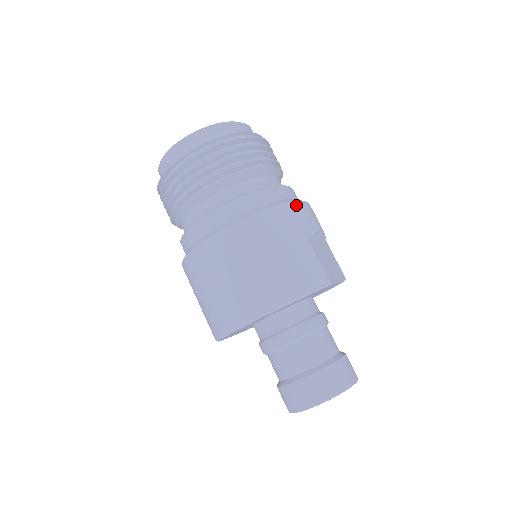
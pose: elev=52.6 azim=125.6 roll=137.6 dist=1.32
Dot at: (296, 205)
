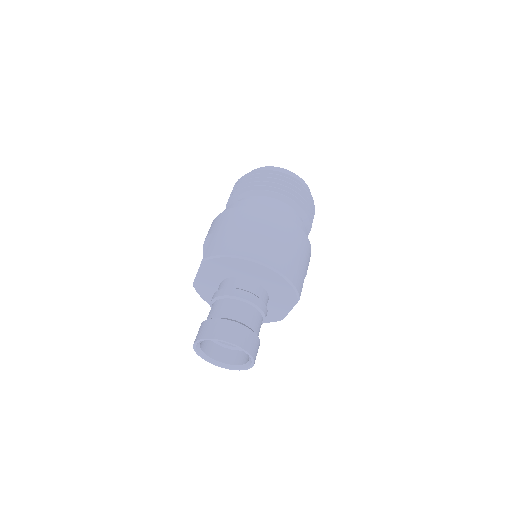
Dot at: occluded
